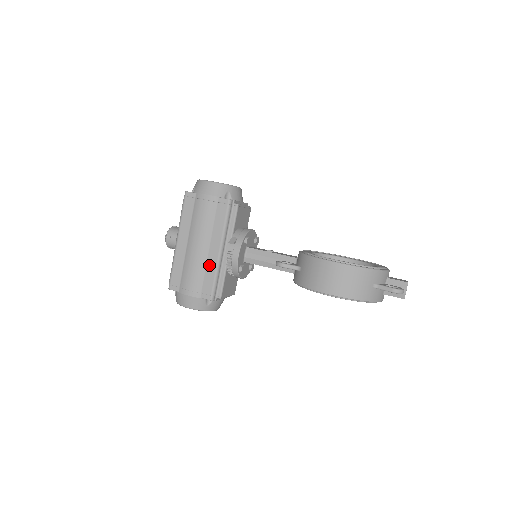
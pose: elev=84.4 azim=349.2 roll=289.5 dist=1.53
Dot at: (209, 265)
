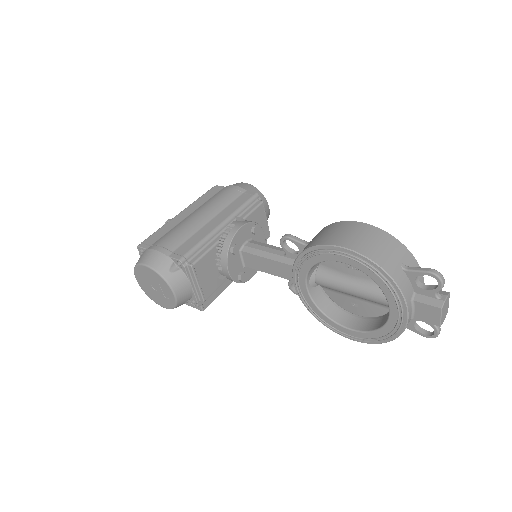
Dot at: (200, 232)
